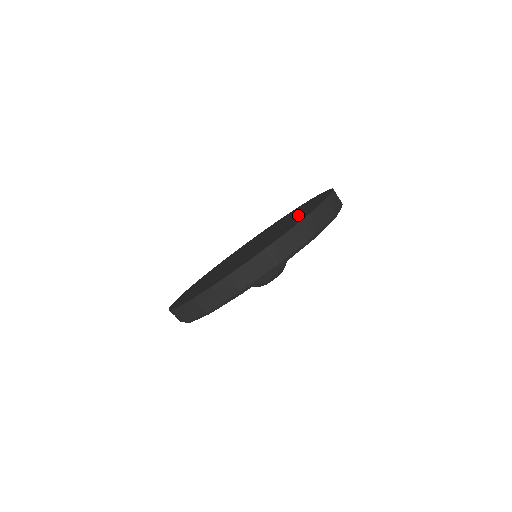
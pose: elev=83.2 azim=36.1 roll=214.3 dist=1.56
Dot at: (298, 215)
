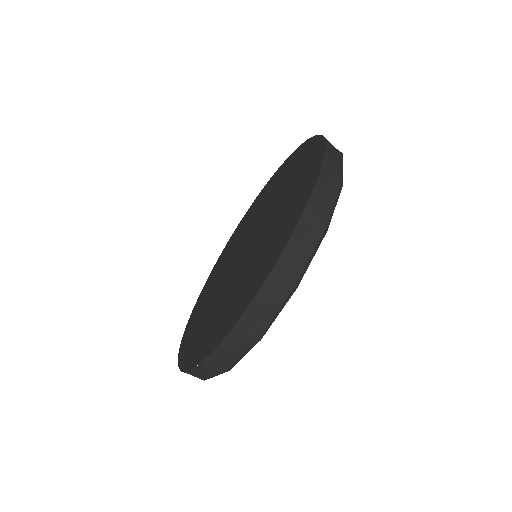
Dot at: (291, 180)
